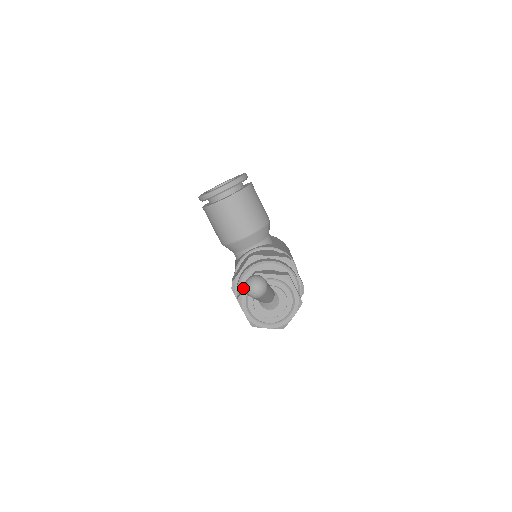
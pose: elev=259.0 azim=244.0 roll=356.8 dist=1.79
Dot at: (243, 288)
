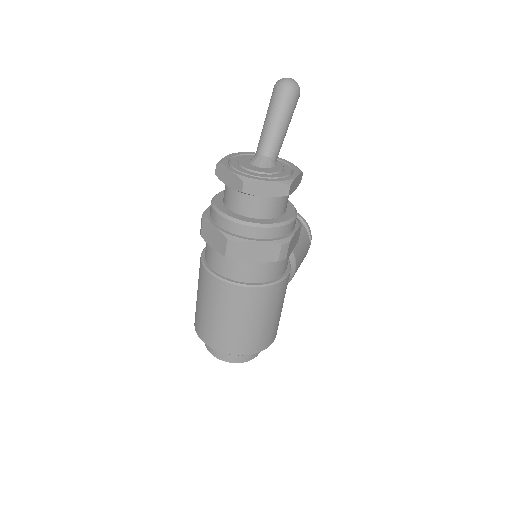
Dot at: occluded
